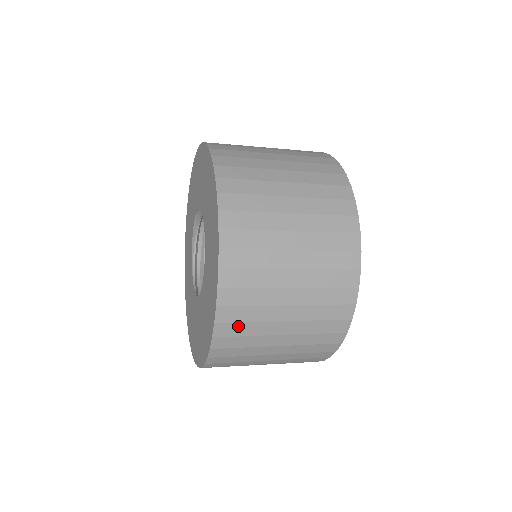
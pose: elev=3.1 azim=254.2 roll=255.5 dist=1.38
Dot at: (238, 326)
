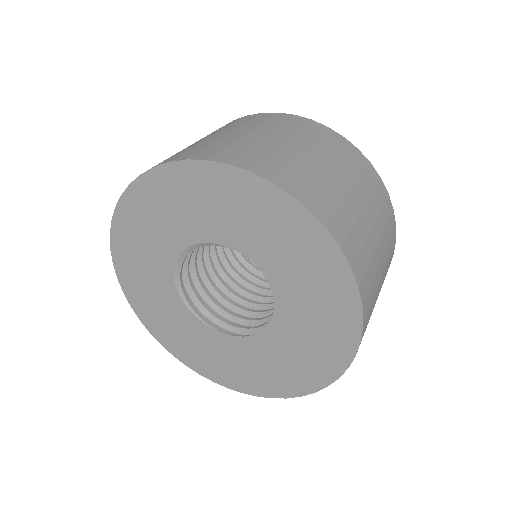
Dot at: (369, 311)
